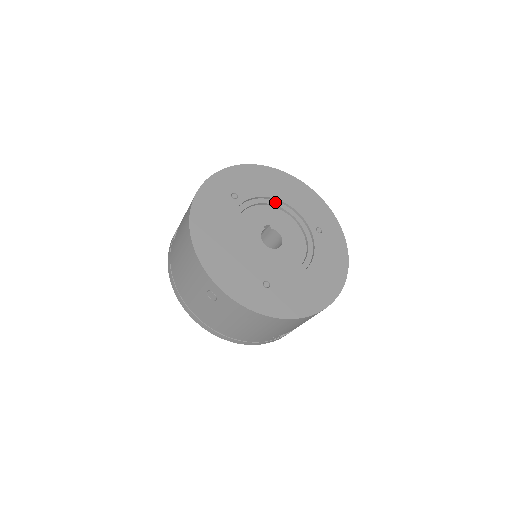
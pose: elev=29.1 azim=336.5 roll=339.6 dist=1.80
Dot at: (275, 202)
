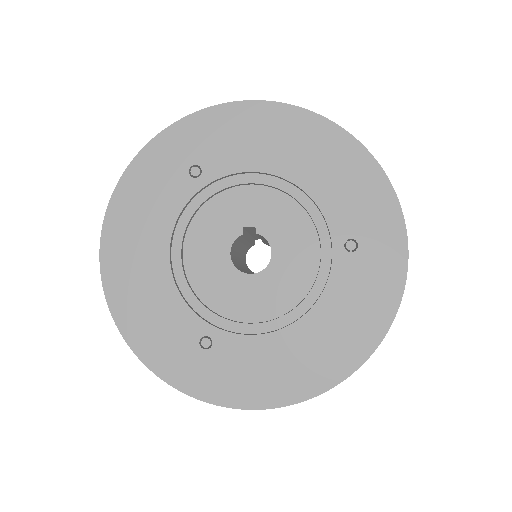
Dot at: (278, 181)
